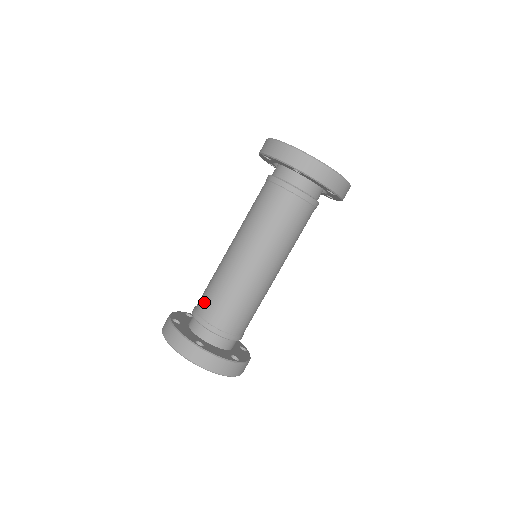
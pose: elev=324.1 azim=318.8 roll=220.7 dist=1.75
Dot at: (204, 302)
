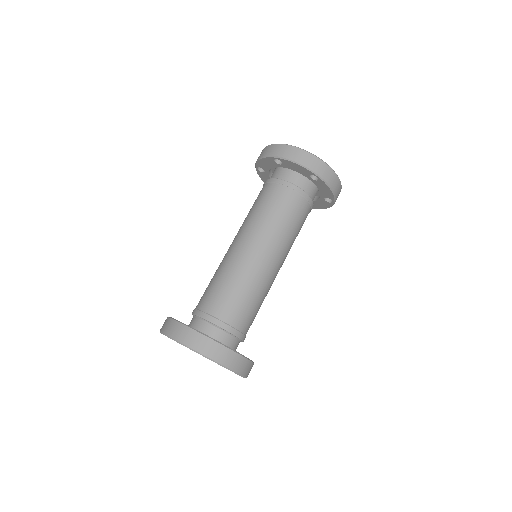
Dot at: (218, 303)
